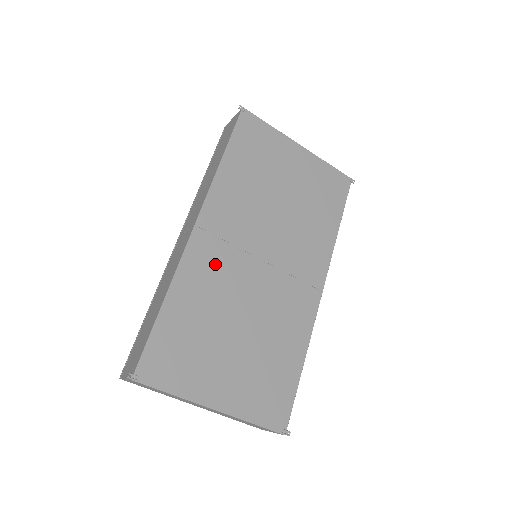
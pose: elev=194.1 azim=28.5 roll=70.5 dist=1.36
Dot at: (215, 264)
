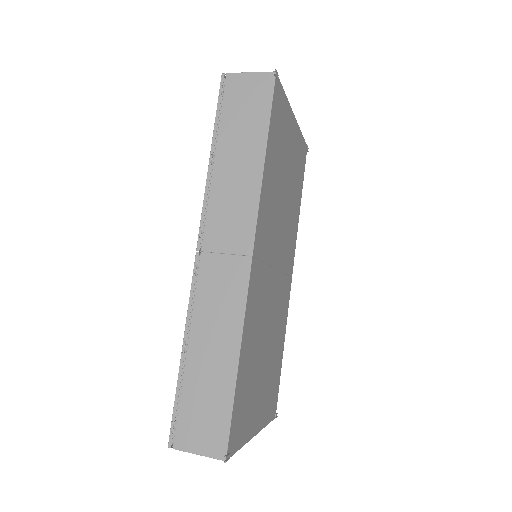
Dot at: (259, 294)
